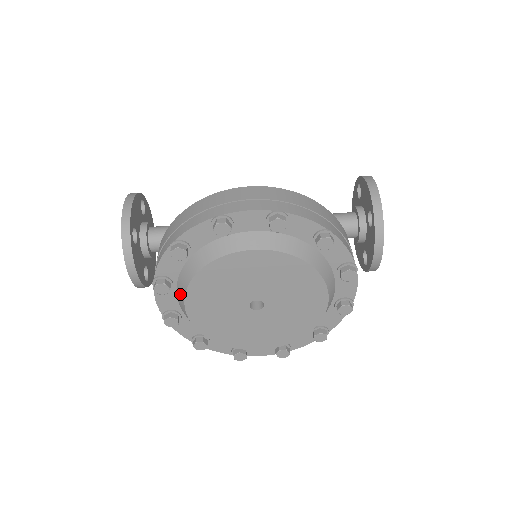
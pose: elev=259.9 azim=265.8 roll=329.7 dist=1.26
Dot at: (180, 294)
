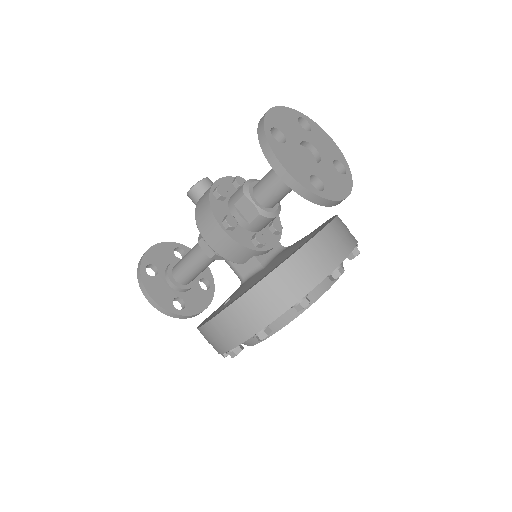
Dot at: occluded
